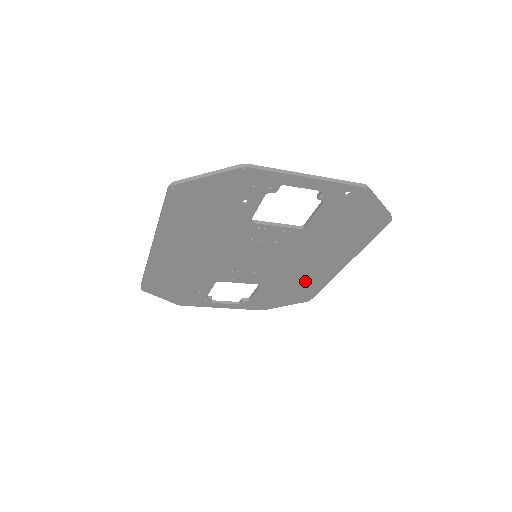
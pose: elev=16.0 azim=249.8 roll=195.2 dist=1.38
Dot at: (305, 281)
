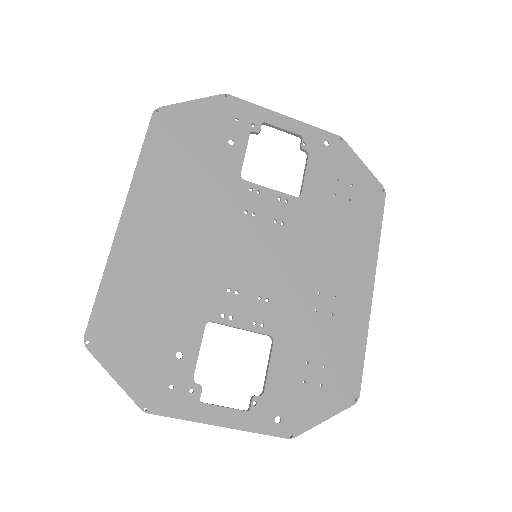
Dot at: (334, 330)
